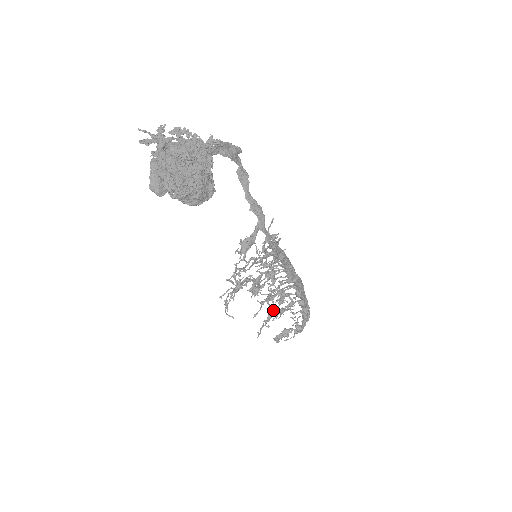
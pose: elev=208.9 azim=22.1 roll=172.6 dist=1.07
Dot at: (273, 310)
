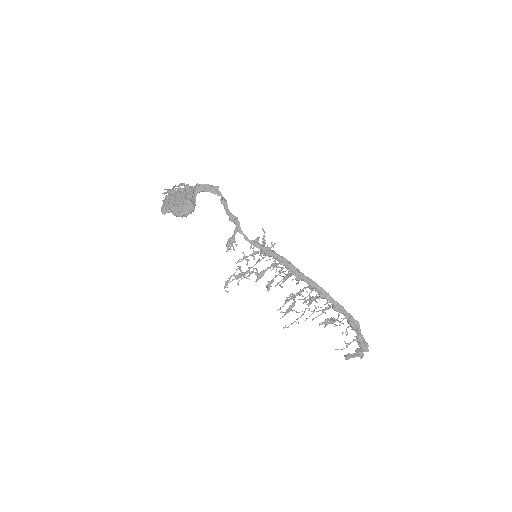
Dot at: (291, 305)
